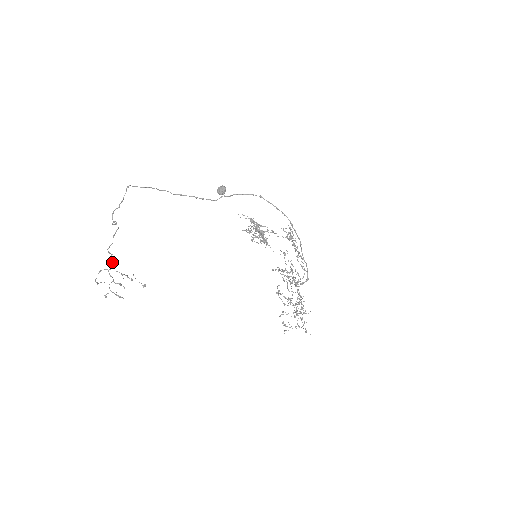
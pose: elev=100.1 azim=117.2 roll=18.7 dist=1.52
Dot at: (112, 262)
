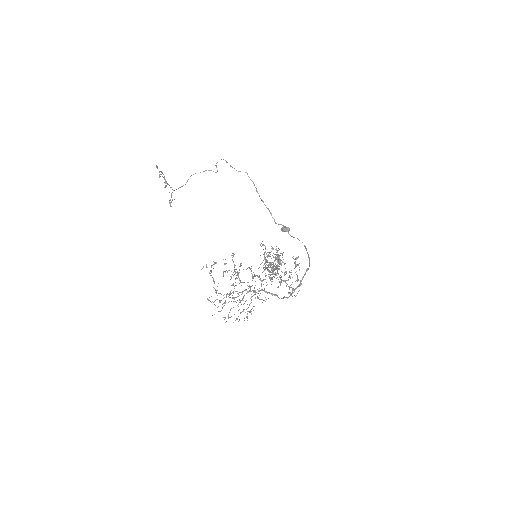
Dot at: occluded
